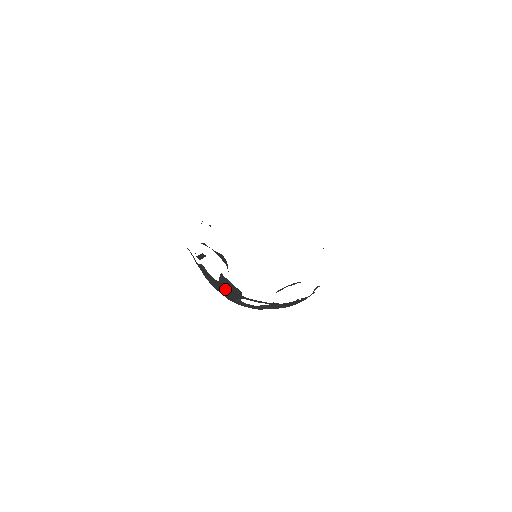
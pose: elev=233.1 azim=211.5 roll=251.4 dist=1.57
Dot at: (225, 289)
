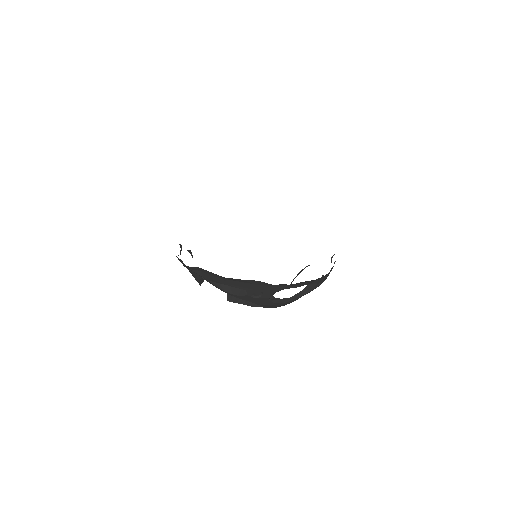
Dot at: (259, 288)
